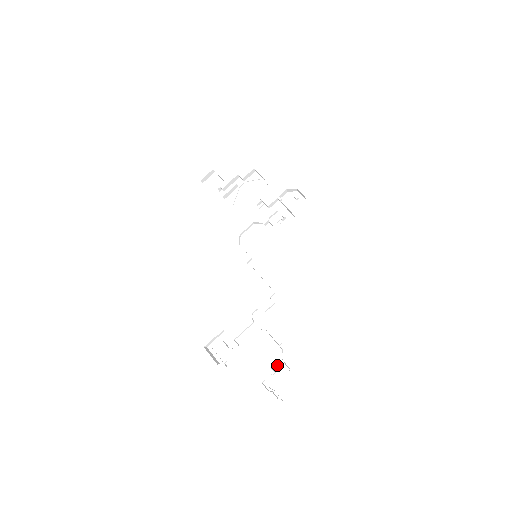
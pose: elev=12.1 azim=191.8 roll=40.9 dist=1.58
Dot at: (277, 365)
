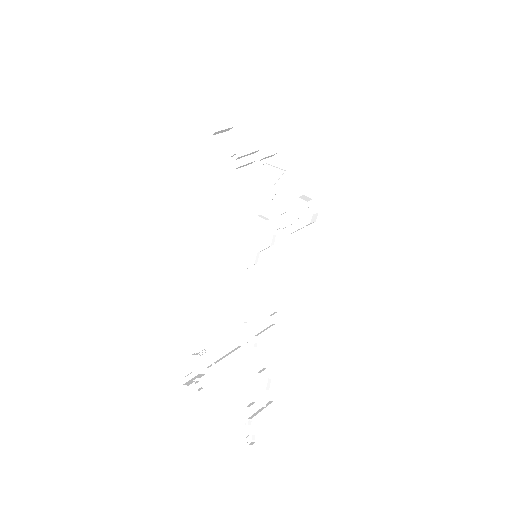
Dot at: (250, 398)
